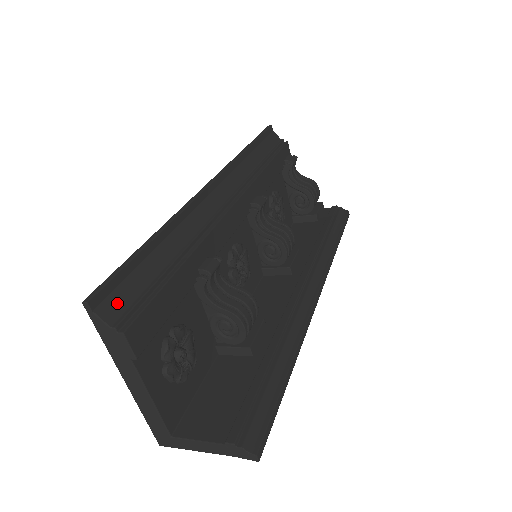
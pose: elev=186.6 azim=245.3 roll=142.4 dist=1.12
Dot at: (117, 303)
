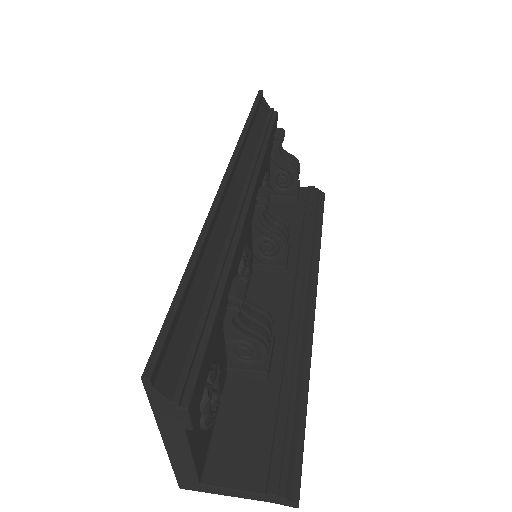
Dot at: (172, 367)
